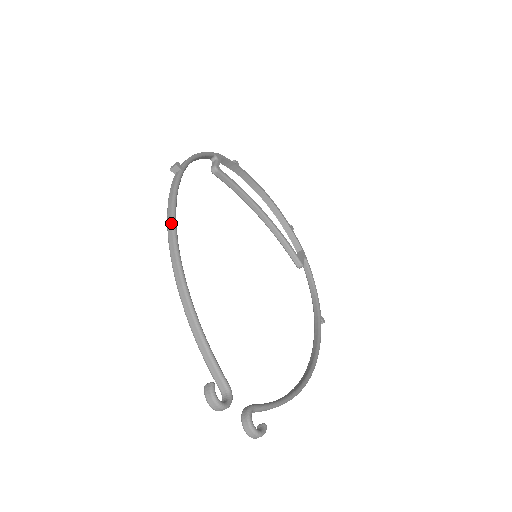
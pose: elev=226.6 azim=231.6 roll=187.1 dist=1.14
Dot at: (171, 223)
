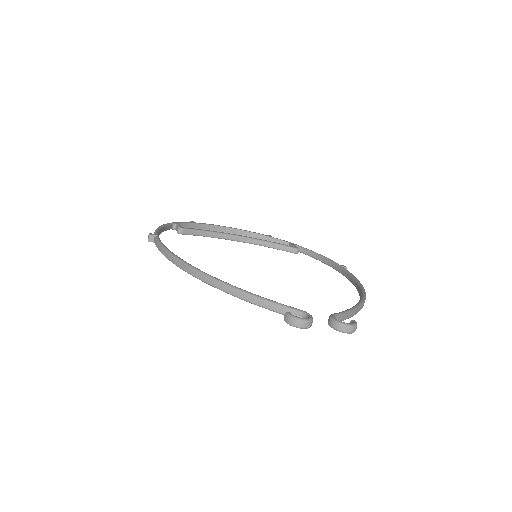
Dot at: (174, 259)
